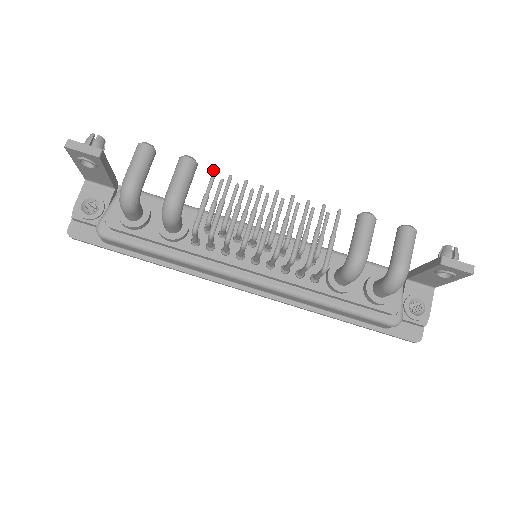
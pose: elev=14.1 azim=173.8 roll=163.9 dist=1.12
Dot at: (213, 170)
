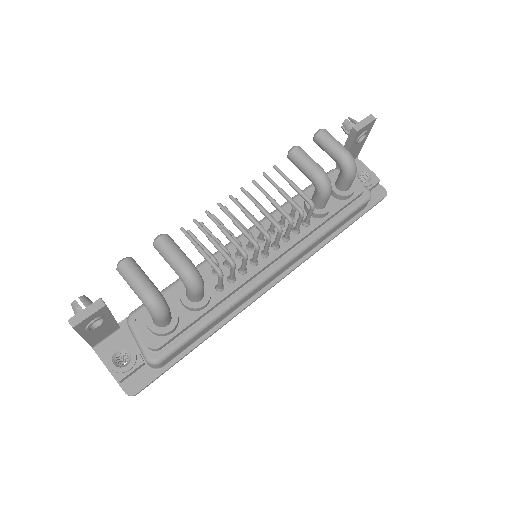
Dot at: (180, 229)
